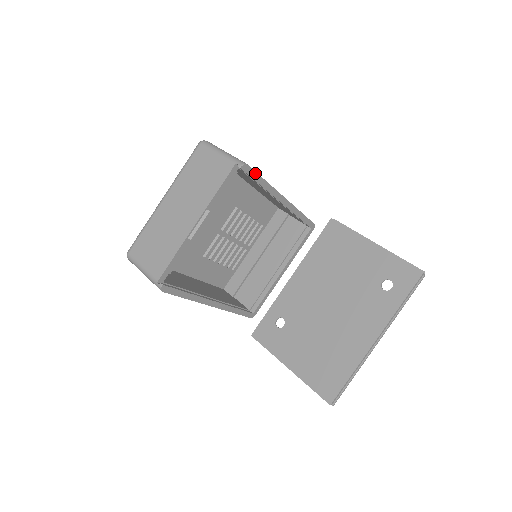
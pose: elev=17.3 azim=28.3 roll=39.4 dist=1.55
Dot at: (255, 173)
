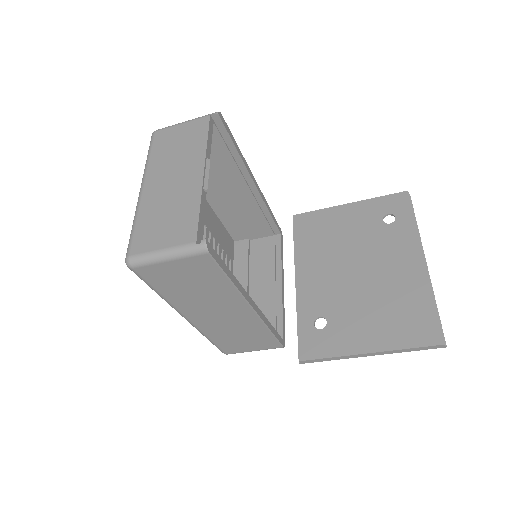
Dot at: (228, 130)
